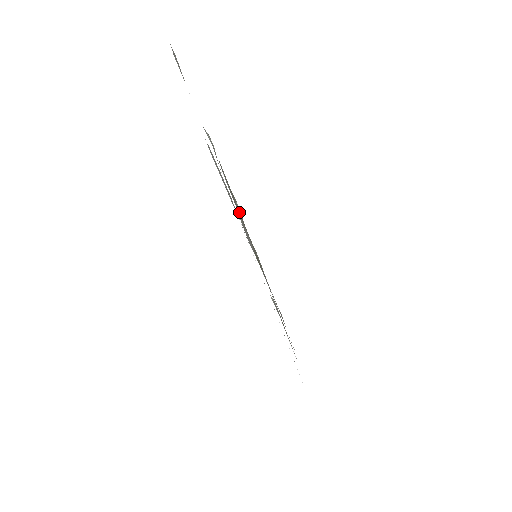
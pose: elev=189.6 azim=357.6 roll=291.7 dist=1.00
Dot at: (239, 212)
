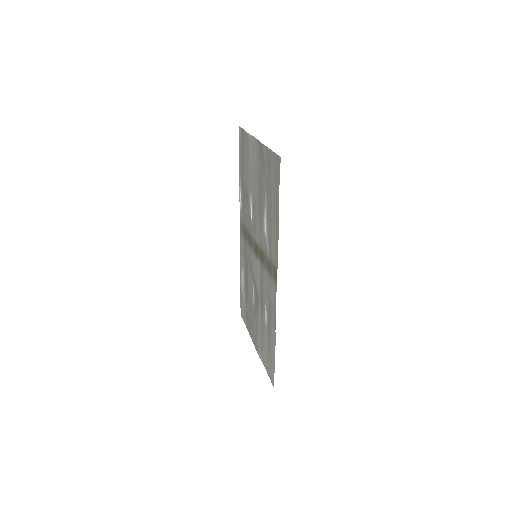
Dot at: (248, 244)
